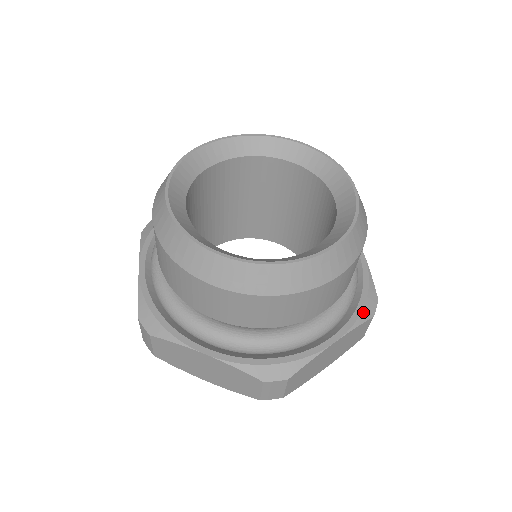
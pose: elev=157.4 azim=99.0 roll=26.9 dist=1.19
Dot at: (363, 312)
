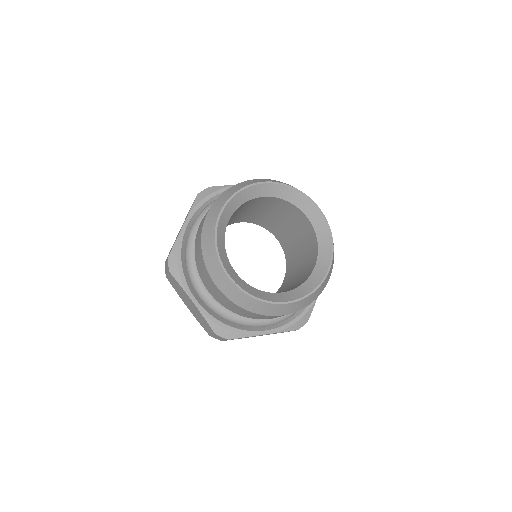
Dot at: occluded
